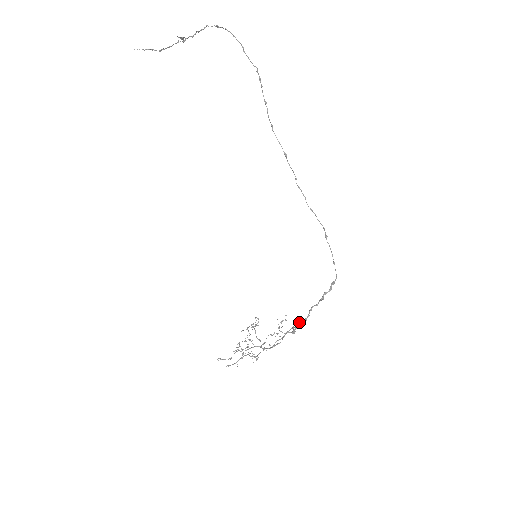
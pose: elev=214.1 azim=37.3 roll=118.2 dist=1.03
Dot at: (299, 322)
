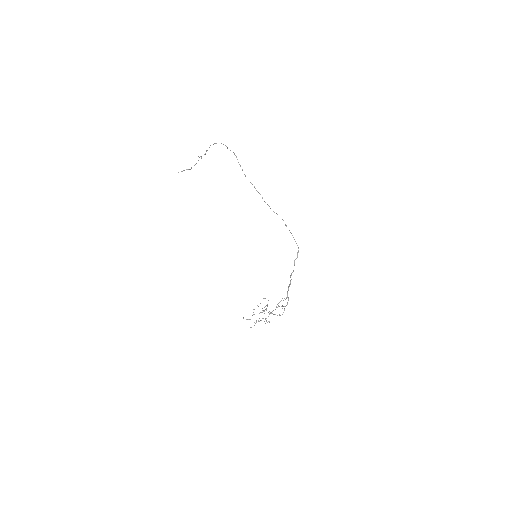
Dot at: (288, 288)
